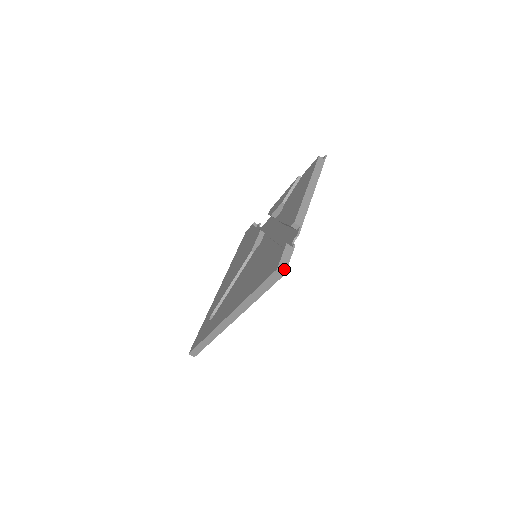
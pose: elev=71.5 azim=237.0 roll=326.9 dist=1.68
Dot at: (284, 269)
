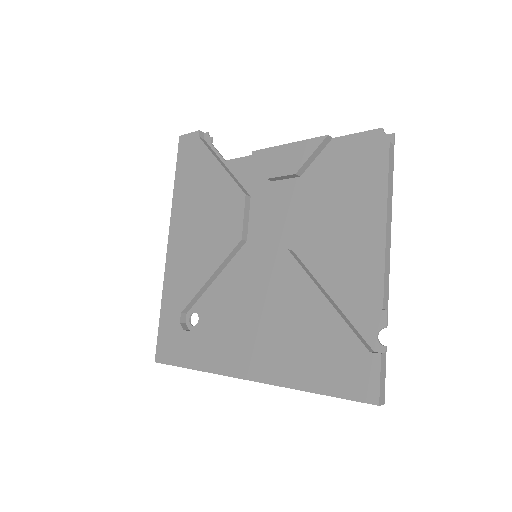
Dot at: (383, 398)
